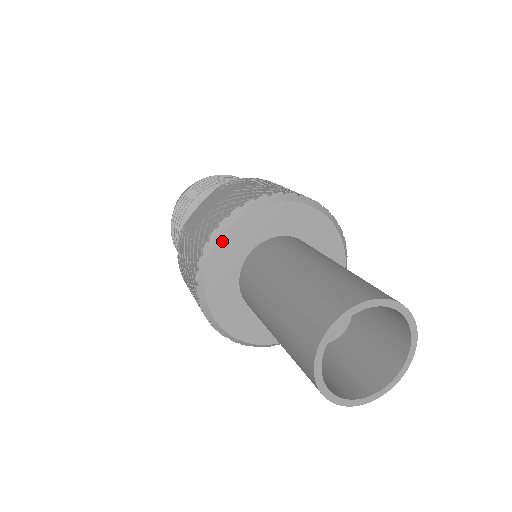
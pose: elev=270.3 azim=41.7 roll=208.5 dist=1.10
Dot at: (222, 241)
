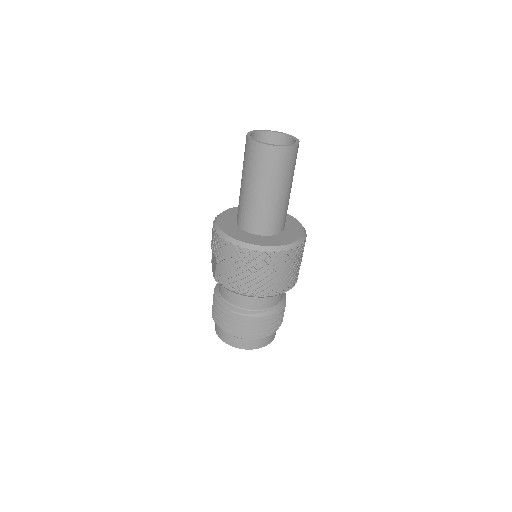
Dot at: (220, 226)
